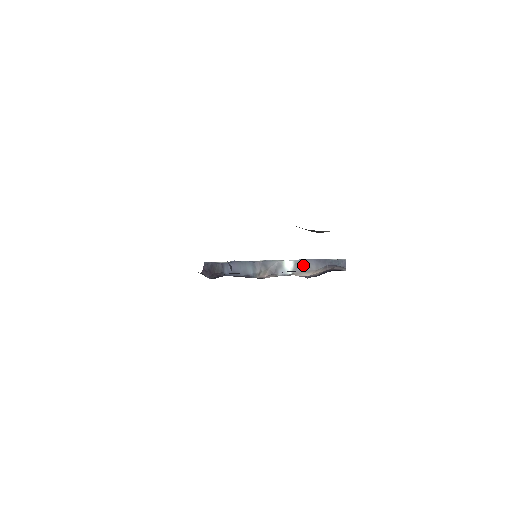
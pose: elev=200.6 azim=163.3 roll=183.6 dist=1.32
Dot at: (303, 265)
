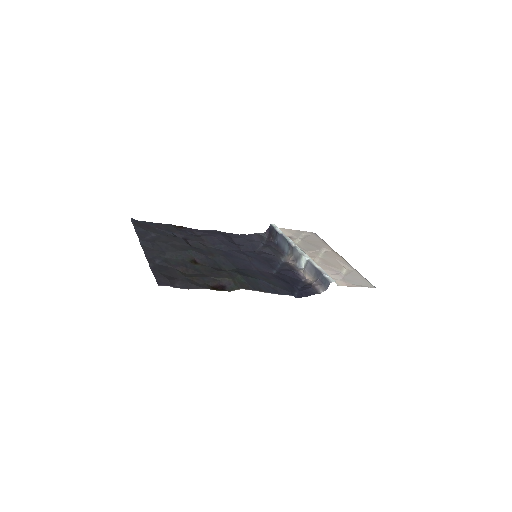
Dot at: (309, 267)
